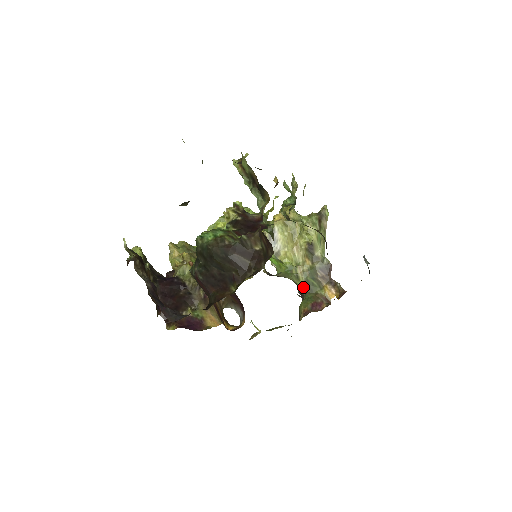
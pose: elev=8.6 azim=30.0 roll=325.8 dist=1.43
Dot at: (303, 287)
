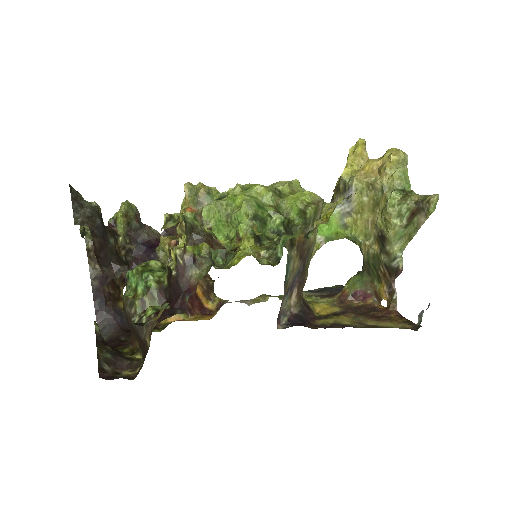
Dot at: (364, 263)
